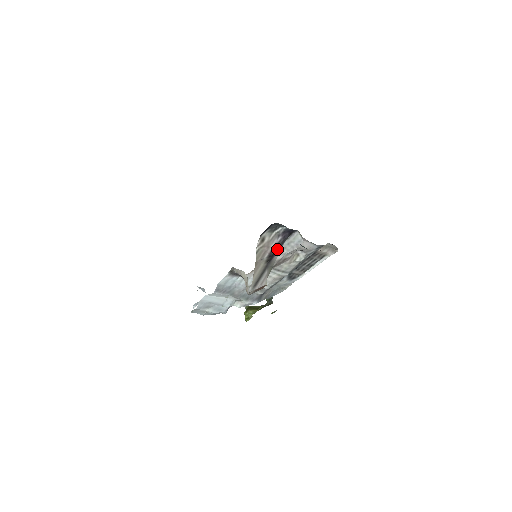
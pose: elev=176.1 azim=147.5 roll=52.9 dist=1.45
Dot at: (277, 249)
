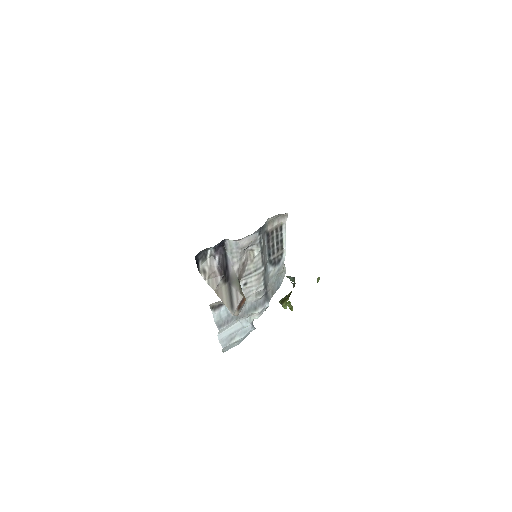
Dot at: (224, 266)
